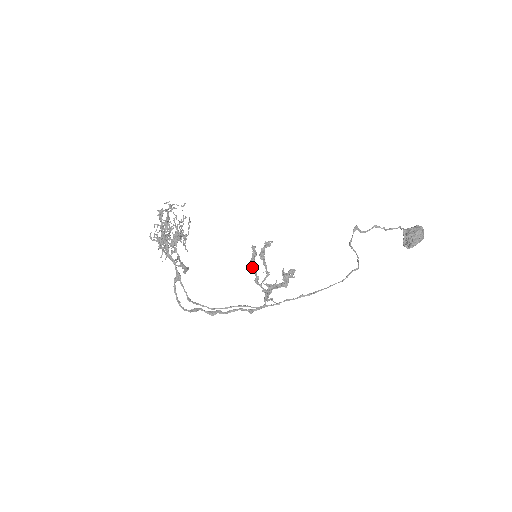
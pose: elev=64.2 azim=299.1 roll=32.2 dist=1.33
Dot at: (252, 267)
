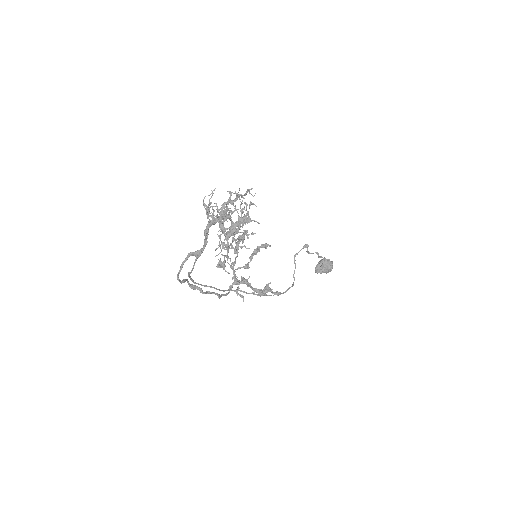
Dot at: occluded
